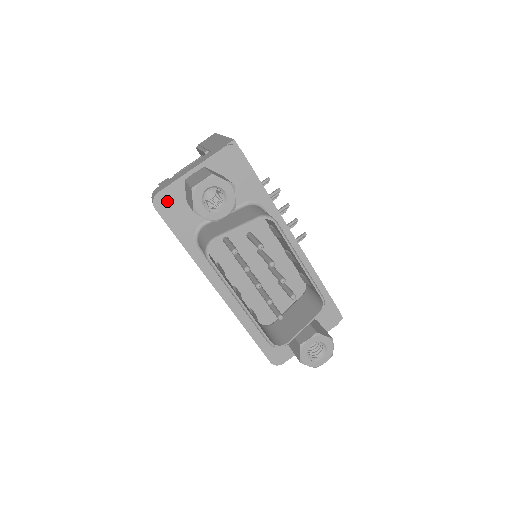
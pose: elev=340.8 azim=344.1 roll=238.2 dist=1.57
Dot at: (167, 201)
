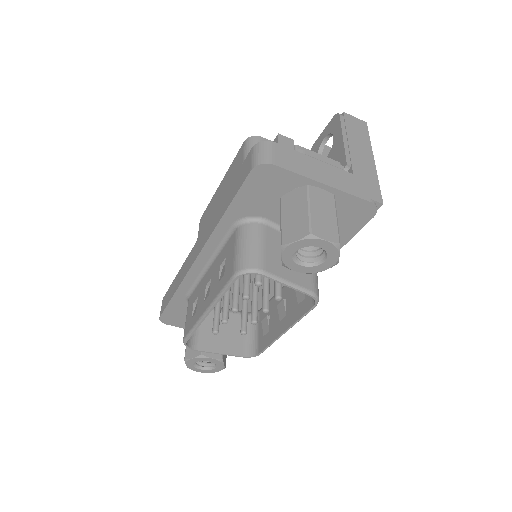
Dot at: (269, 177)
